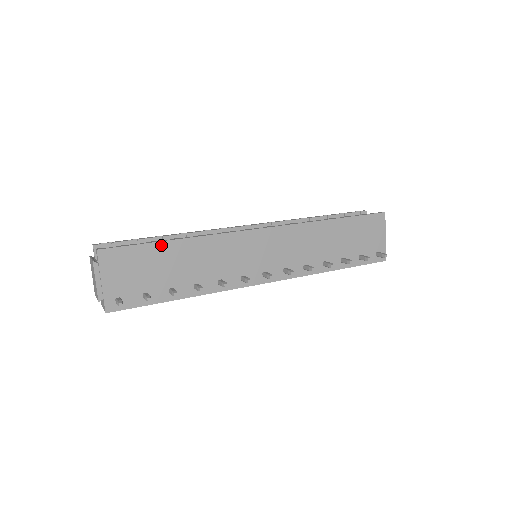
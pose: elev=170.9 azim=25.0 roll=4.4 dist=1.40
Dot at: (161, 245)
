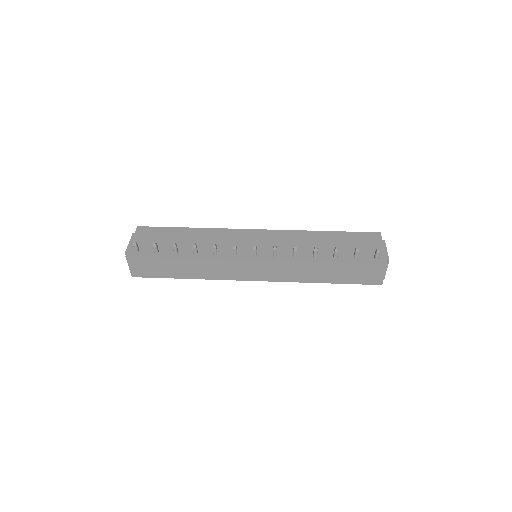
Dot at: (179, 229)
